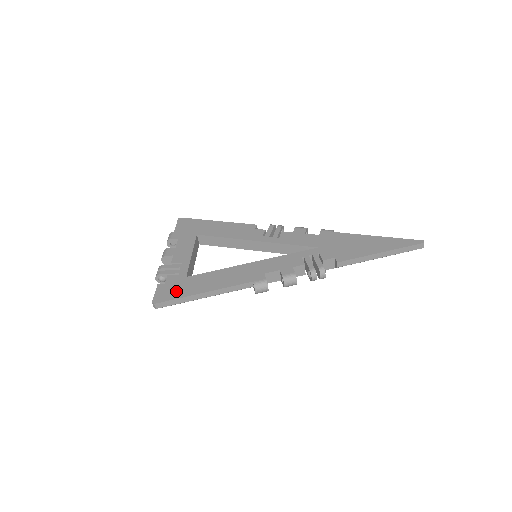
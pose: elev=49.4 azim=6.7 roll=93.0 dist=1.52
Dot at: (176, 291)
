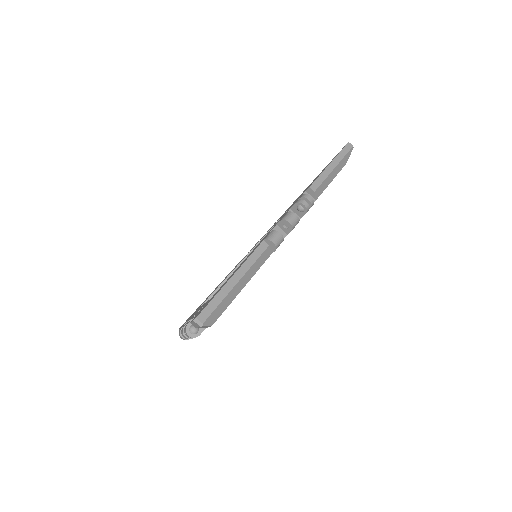
Dot at: occluded
